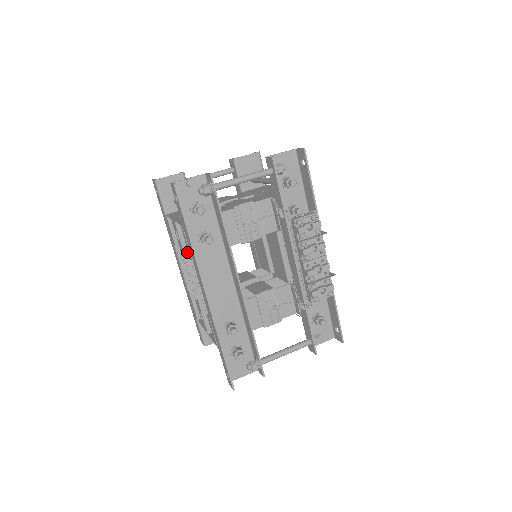
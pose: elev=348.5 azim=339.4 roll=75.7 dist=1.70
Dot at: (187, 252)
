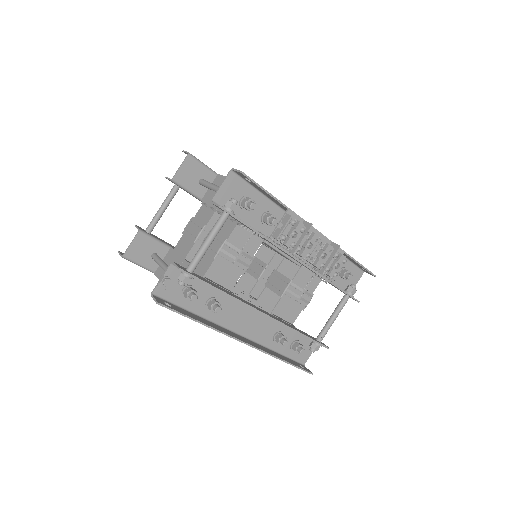
Dot at: occluded
